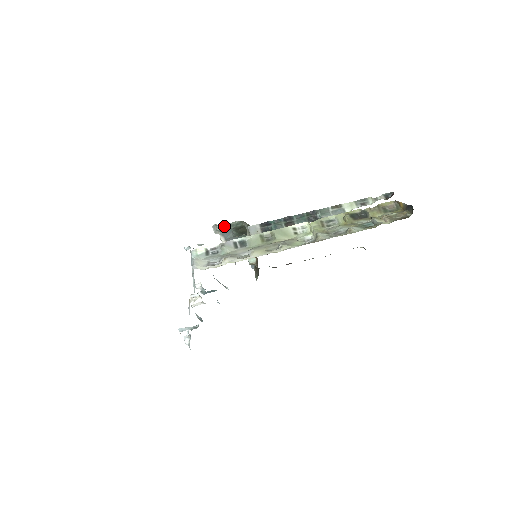
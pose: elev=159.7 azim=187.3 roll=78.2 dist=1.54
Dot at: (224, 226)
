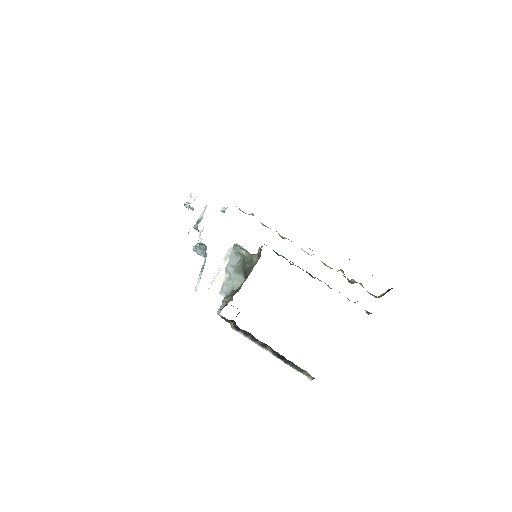
Dot at: (241, 247)
